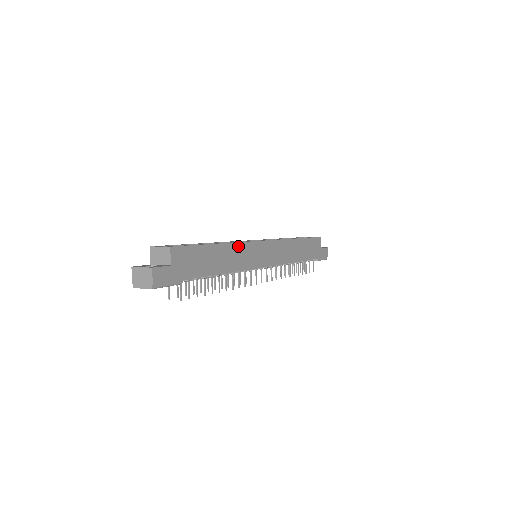
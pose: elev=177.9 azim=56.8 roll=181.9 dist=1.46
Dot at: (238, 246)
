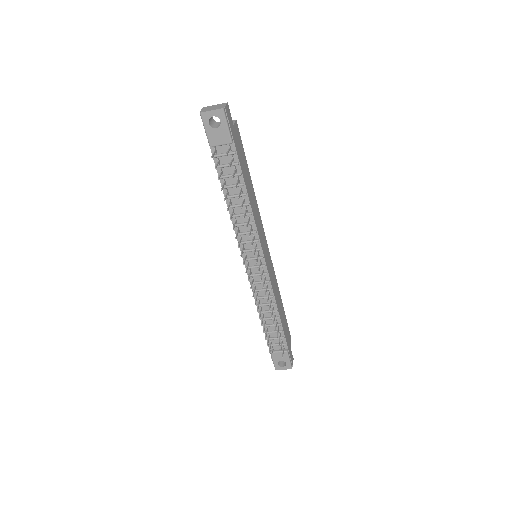
Dot at: (258, 209)
